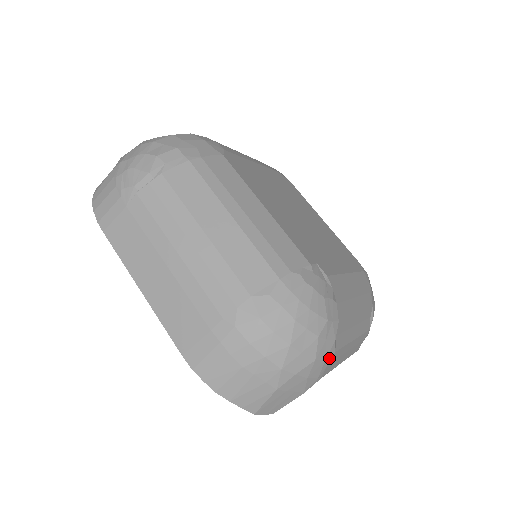
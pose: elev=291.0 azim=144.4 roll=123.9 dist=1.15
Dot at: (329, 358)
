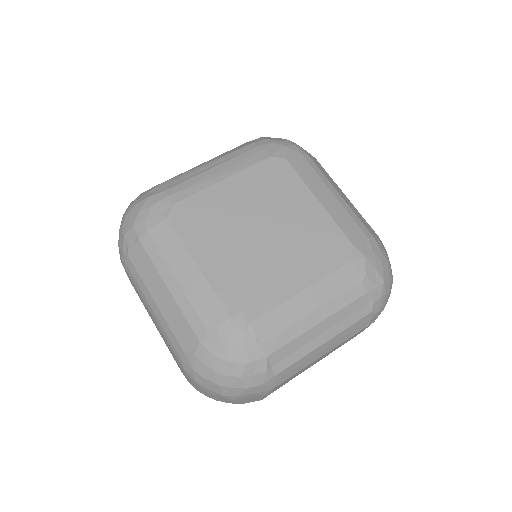
Dot at: (269, 380)
